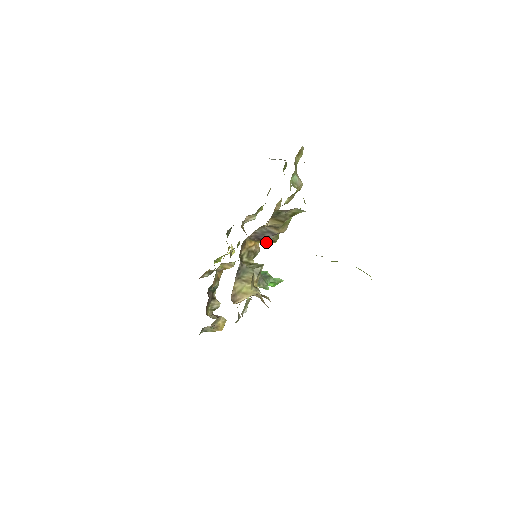
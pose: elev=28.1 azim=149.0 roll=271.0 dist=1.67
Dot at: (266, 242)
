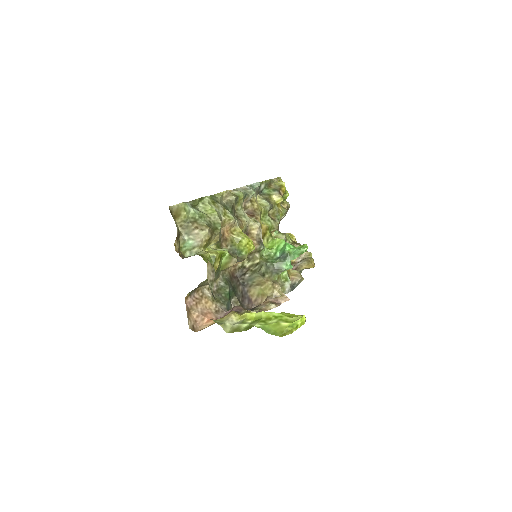
Dot at: occluded
